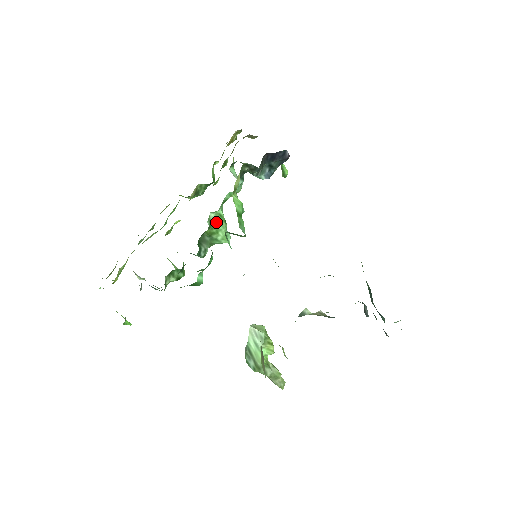
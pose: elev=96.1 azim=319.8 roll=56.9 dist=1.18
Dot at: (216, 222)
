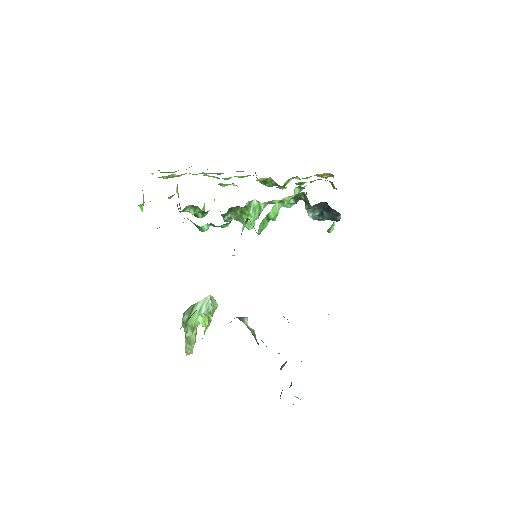
Dot at: (253, 209)
